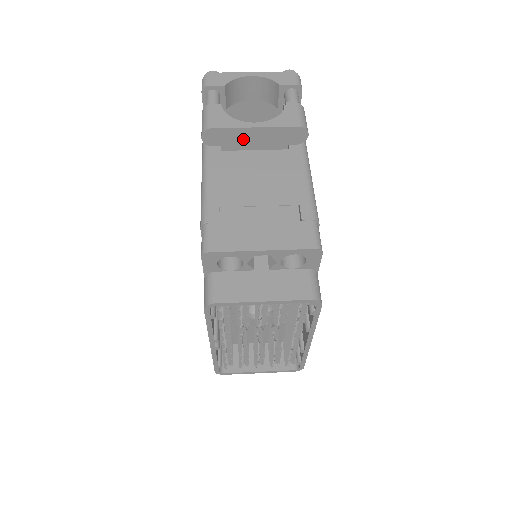
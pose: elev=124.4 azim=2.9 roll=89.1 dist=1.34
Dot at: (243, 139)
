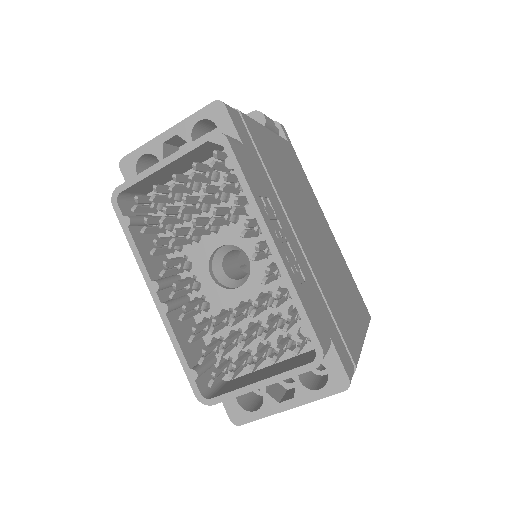
Dot at: occluded
